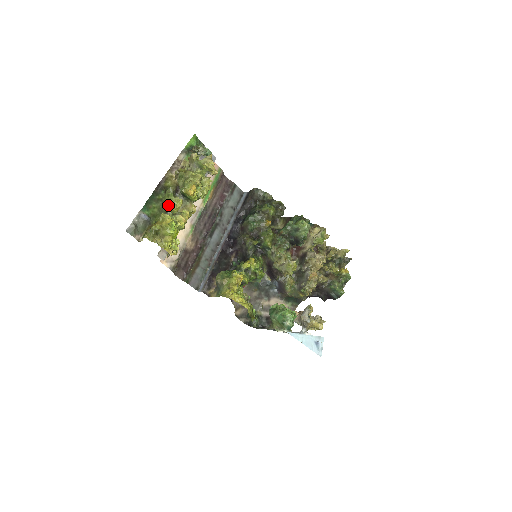
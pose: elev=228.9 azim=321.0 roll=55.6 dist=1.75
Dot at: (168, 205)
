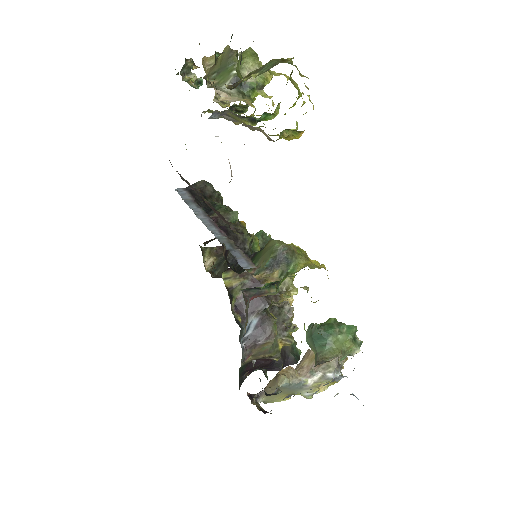
Dot at: (251, 69)
